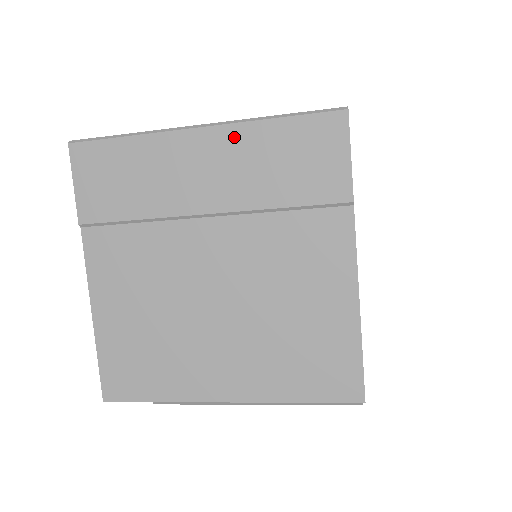
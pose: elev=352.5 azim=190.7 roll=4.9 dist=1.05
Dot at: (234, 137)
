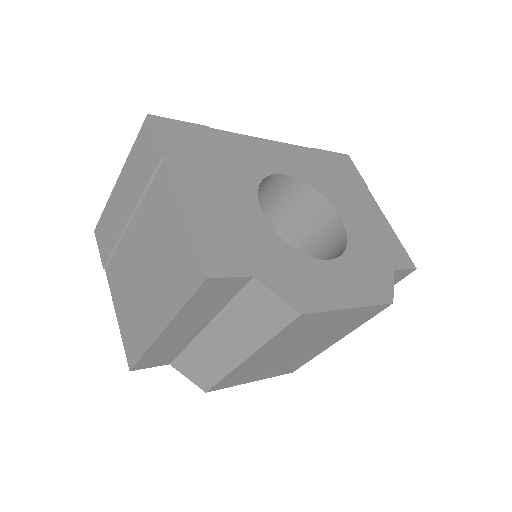
Dot at: (125, 172)
